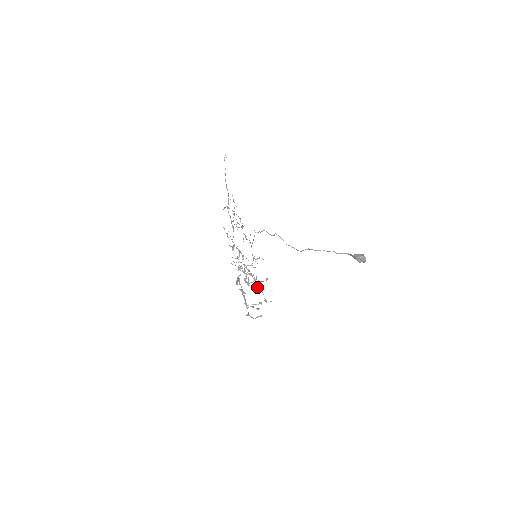
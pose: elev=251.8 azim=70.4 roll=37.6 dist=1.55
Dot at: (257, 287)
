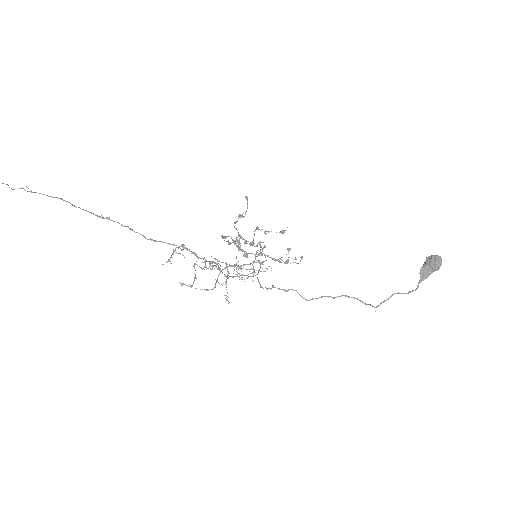
Dot at: occluded
